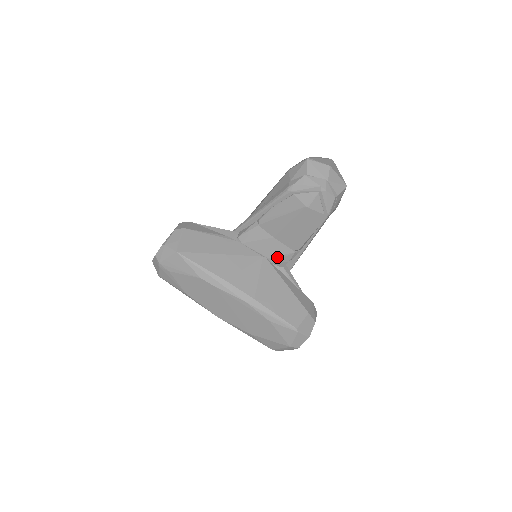
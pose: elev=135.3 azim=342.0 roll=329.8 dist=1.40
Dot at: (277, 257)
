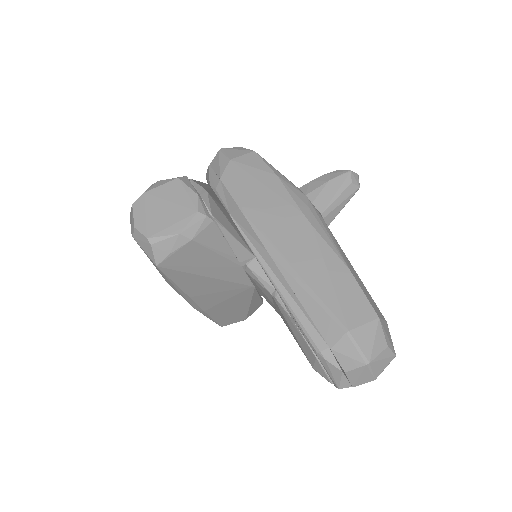
Dot at: (264, 297)
